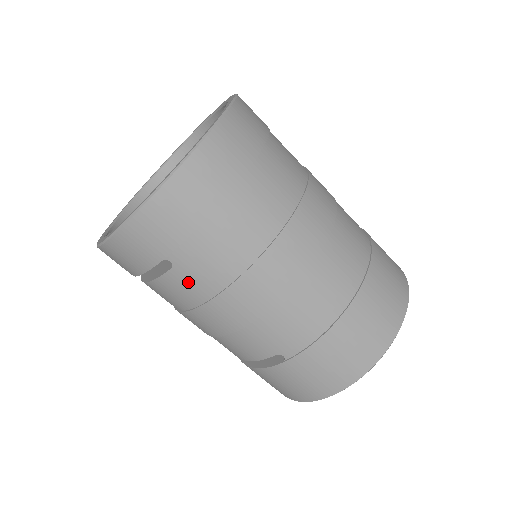
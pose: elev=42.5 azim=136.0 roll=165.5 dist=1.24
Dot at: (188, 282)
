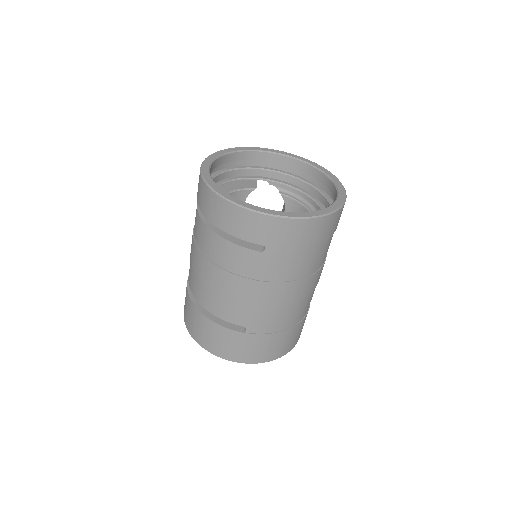
Dot at: (258, 264)
